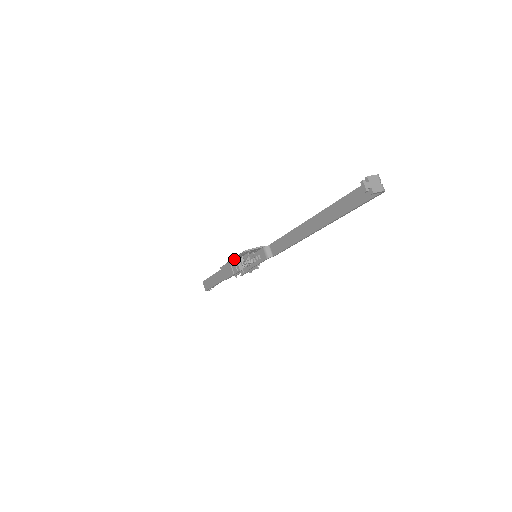
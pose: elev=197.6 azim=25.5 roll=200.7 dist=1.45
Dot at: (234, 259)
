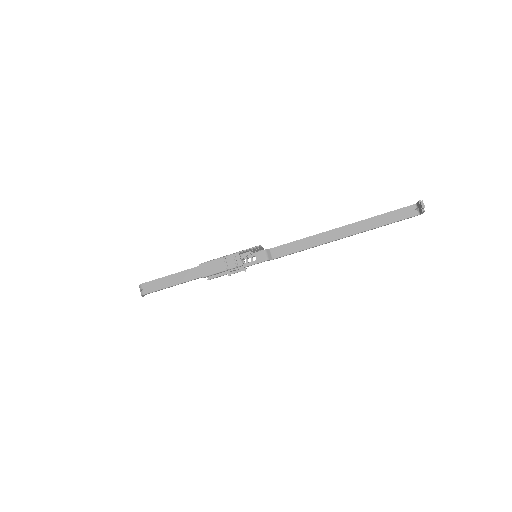
Dot at: (235, 254)
